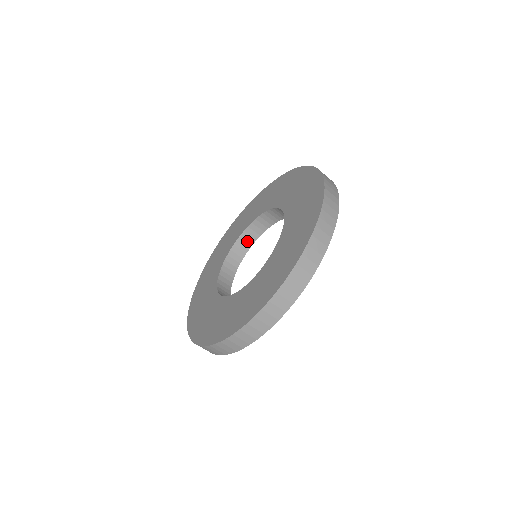
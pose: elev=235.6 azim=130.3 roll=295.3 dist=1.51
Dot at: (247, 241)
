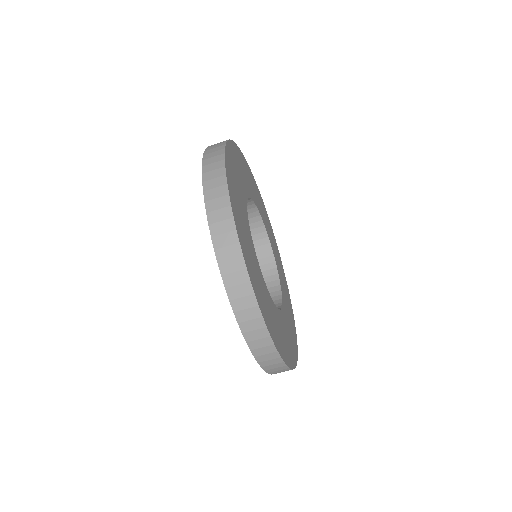
Dot at: (267, 258)
